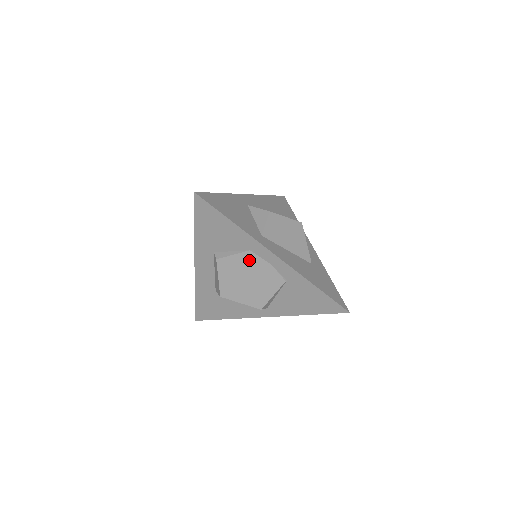
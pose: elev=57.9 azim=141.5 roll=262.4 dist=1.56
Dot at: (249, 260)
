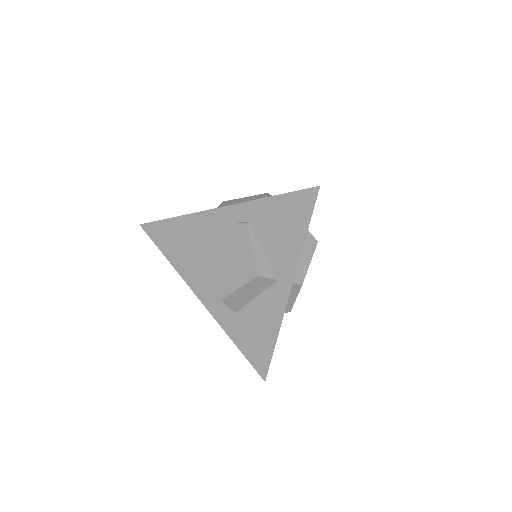
Dot at: (210, 238)
